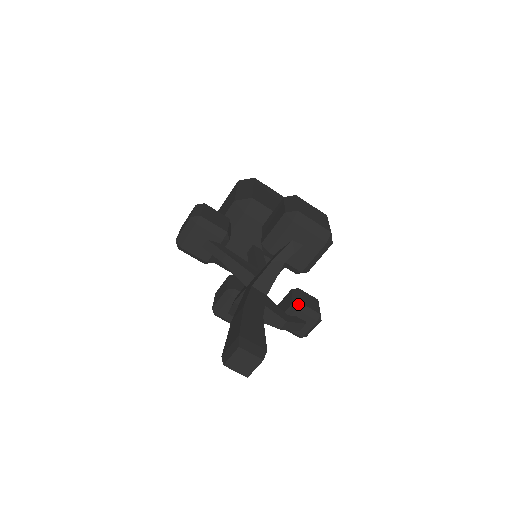
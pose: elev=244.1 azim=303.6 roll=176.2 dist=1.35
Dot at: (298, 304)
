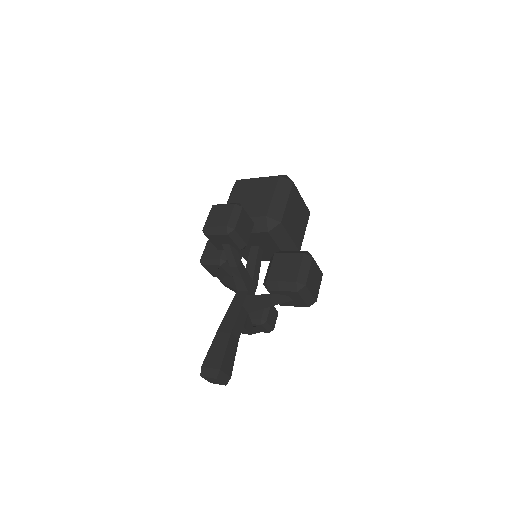
Dot at: (264, 322)
